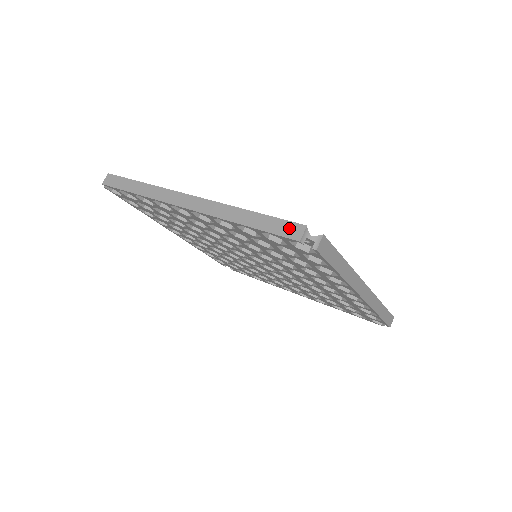
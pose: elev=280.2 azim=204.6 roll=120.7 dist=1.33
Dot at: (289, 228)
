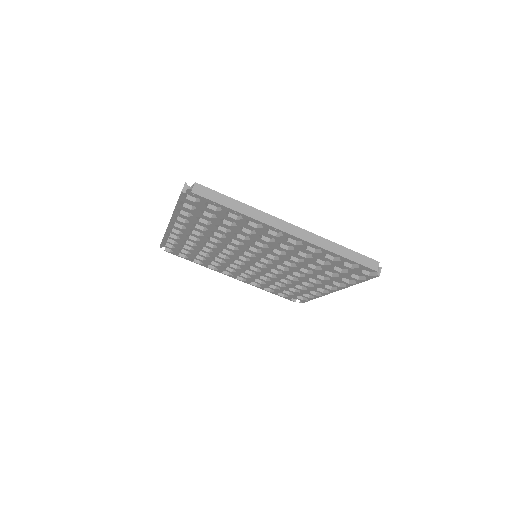
Dot at: occluded
